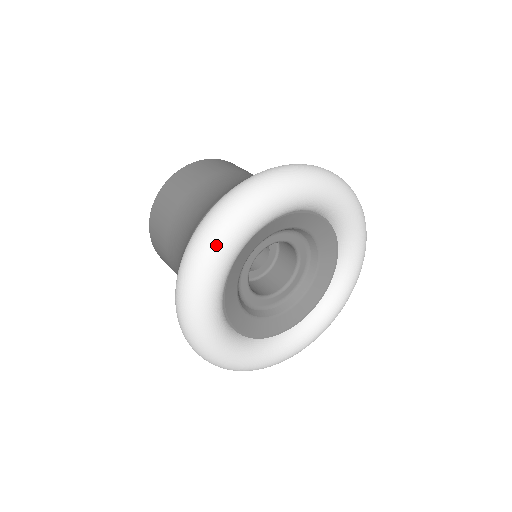
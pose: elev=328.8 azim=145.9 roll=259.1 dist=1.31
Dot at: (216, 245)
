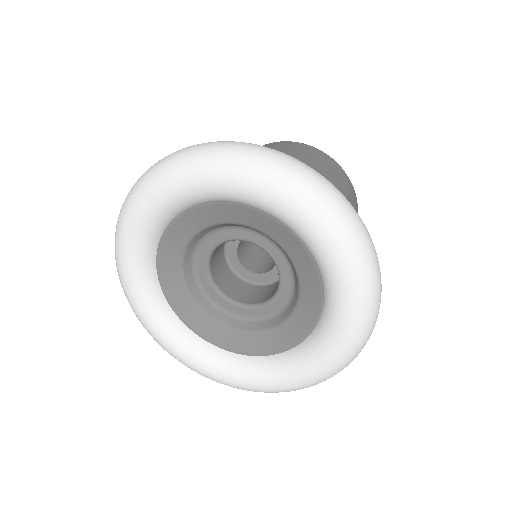
Dot at: (161, 172)
